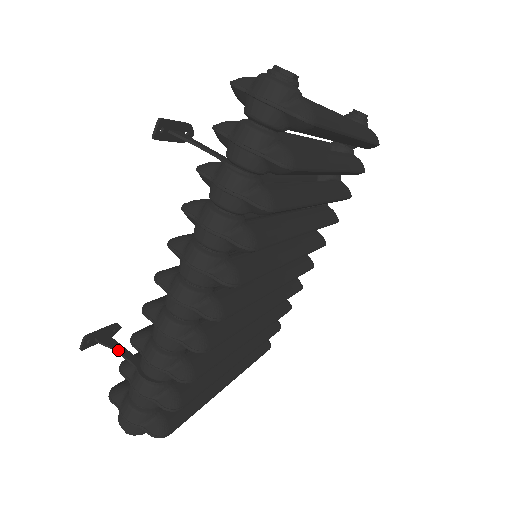
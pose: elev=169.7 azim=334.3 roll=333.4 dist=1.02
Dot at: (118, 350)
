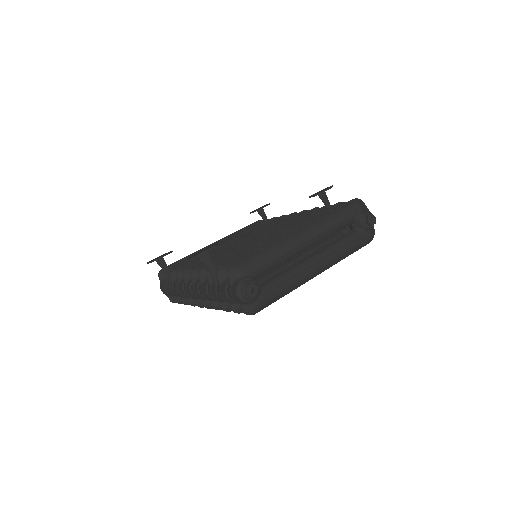
Dot at: (164, 270)
